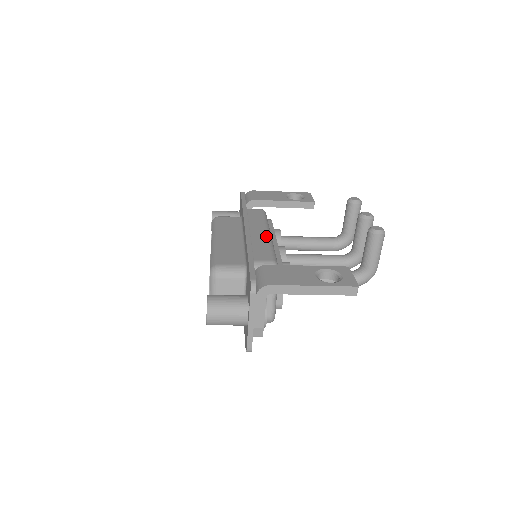
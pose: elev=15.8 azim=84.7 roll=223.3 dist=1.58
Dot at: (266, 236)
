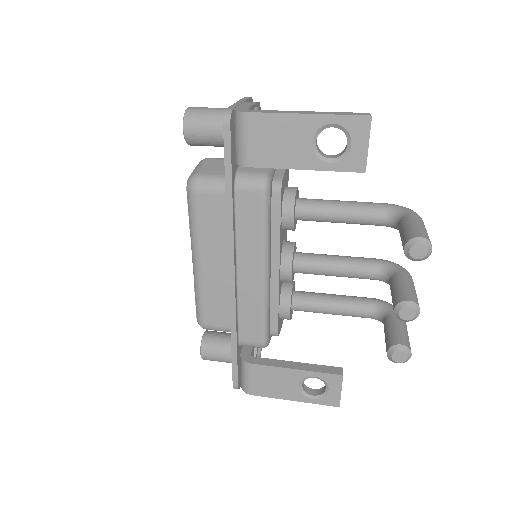
Dot at: (259, 287)
